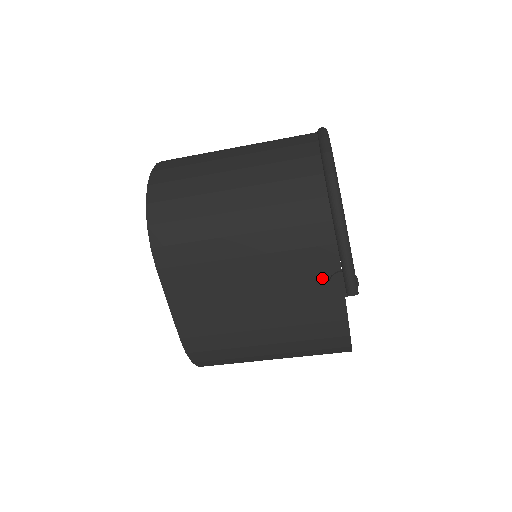
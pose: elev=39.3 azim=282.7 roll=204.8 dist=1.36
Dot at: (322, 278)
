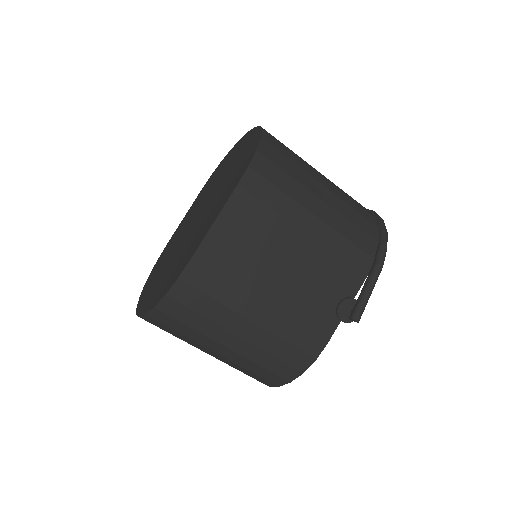
Dot at: (339, 295)
